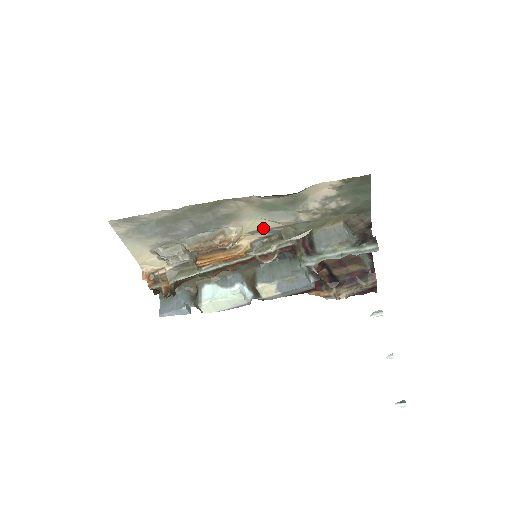
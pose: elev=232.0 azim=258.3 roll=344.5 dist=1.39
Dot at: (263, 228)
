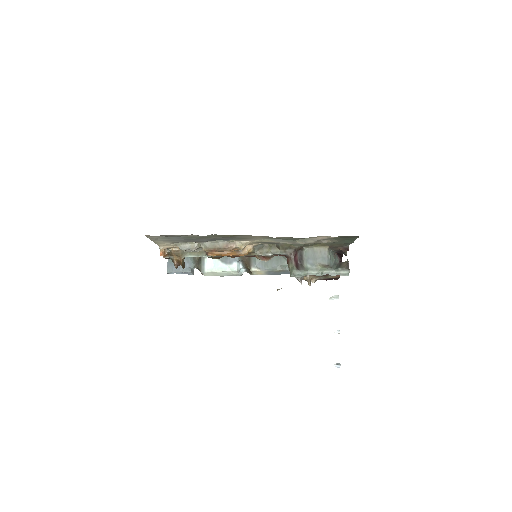
Dot at: (266, 242)
